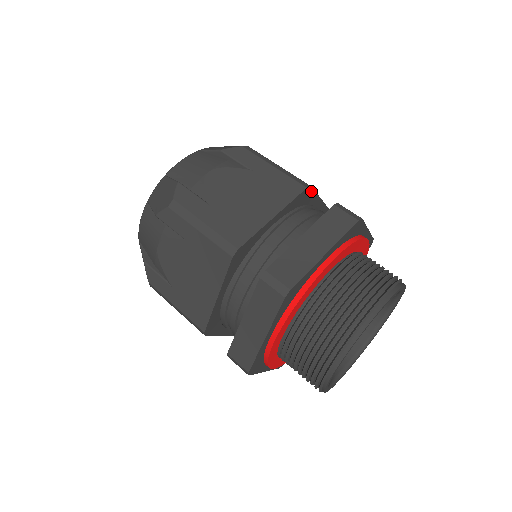
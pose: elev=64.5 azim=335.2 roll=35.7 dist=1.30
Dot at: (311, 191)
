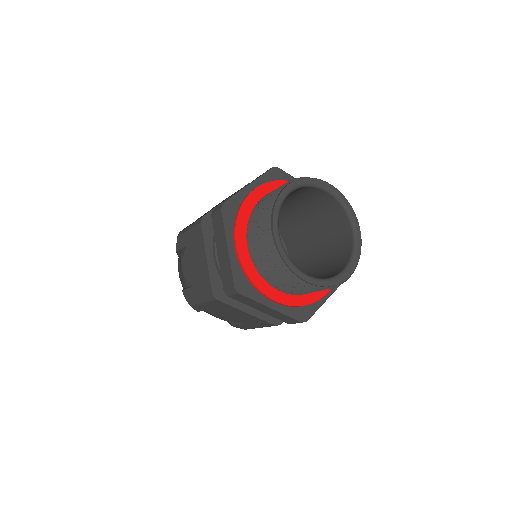
Dot at: occluded
